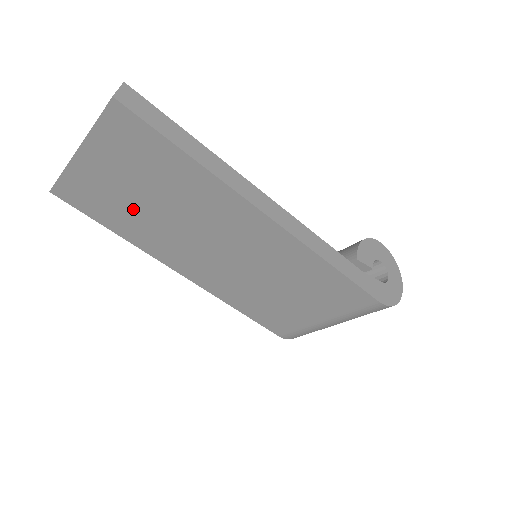
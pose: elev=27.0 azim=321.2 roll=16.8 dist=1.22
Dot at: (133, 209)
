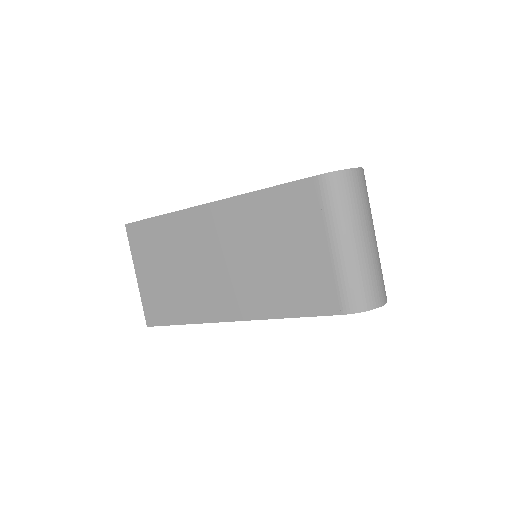
Dot at: (174, 288)
